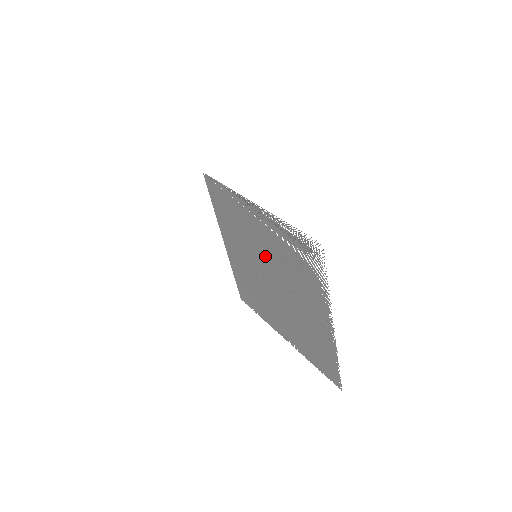
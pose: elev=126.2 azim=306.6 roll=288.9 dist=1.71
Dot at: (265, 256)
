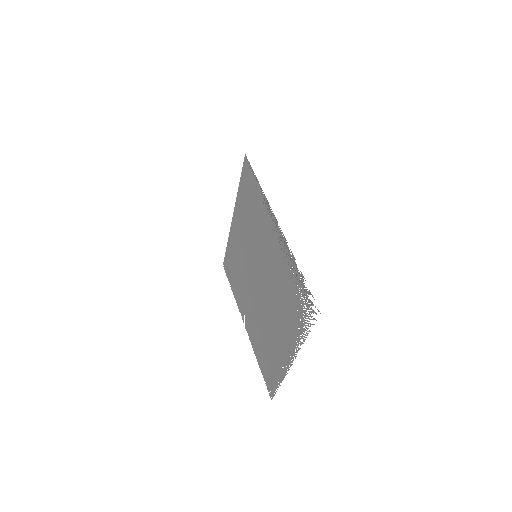
Dot at: (264, 265)
